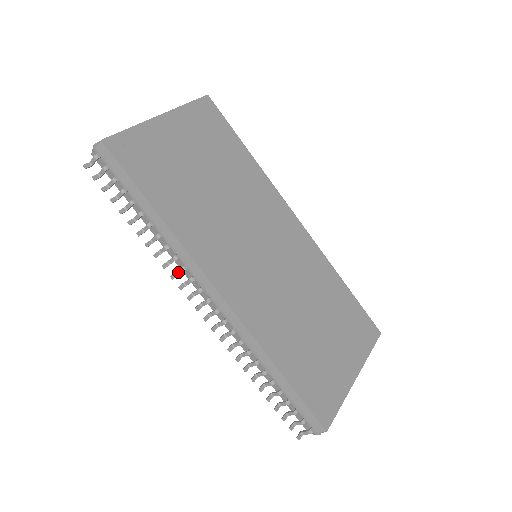
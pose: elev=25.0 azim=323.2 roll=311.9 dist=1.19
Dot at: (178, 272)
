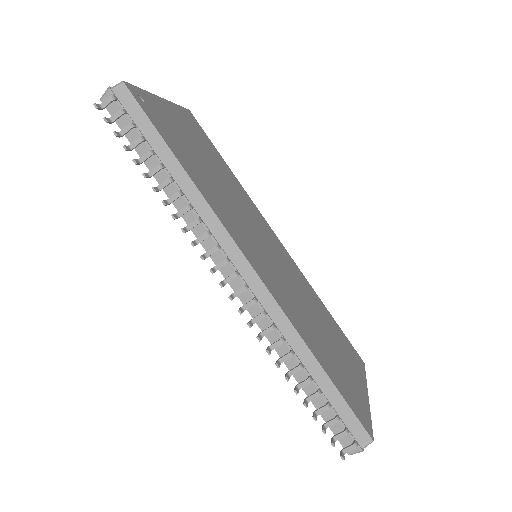
Dot at: (199, 239)
